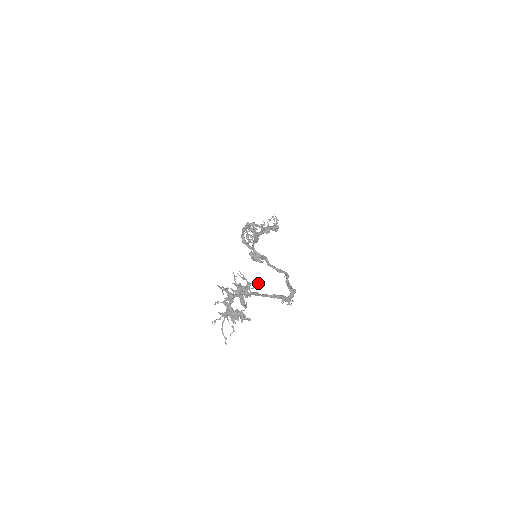
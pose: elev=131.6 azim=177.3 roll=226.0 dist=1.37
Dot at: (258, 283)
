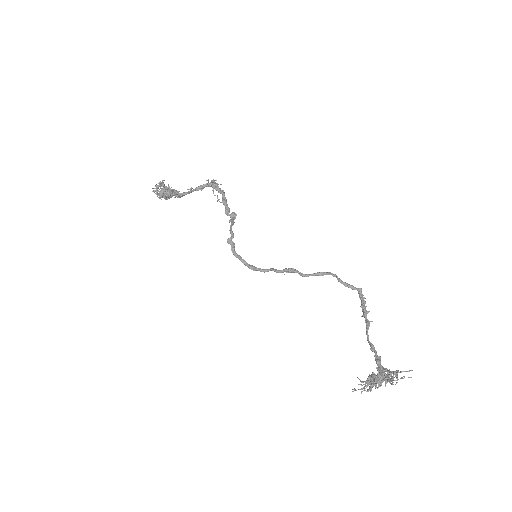
Dot at: occluded
